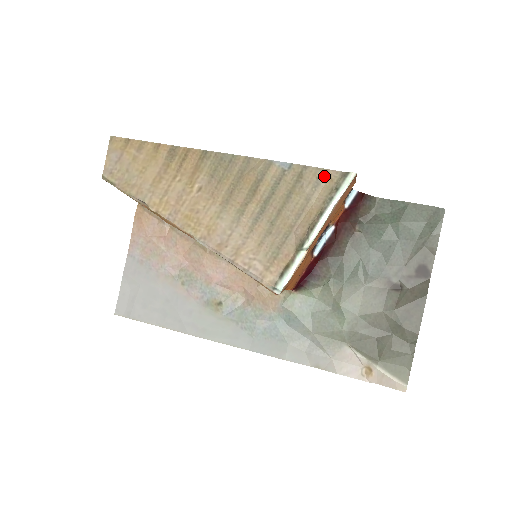
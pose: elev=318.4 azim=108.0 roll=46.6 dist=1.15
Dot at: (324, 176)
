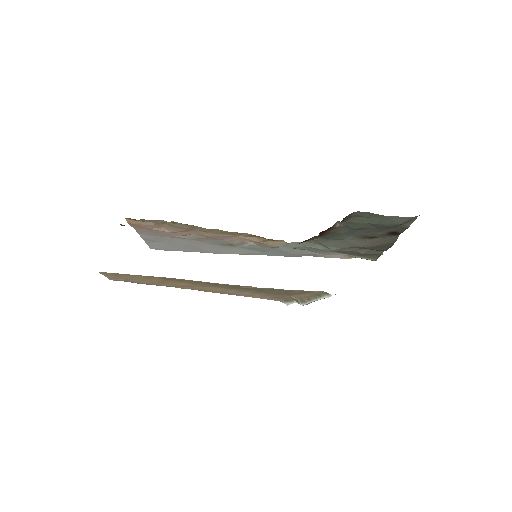
Dot at: (308, 292)
